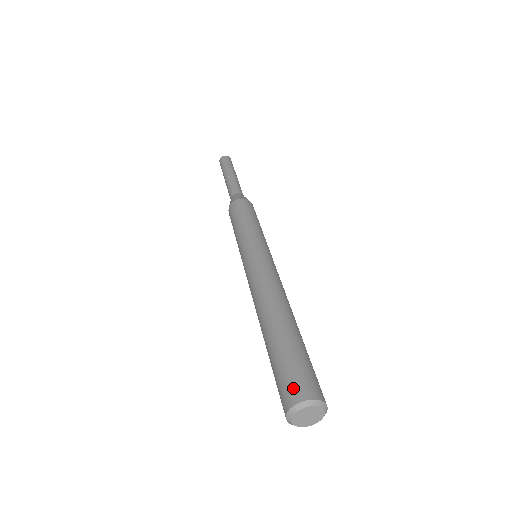
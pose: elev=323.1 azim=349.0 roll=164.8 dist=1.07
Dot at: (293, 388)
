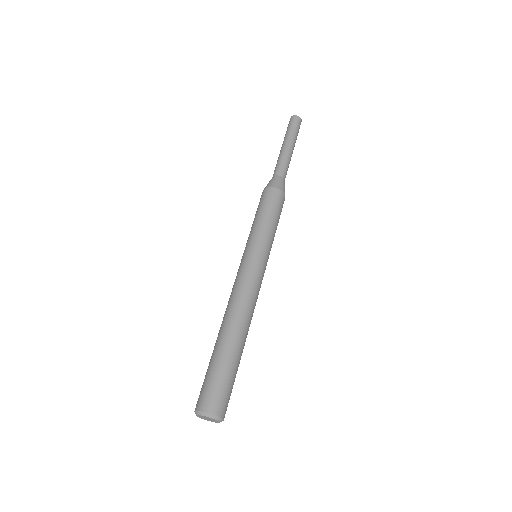
Dot at: (206, 399)
